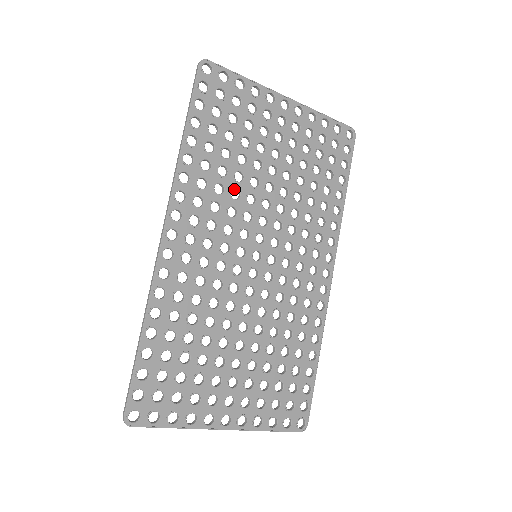
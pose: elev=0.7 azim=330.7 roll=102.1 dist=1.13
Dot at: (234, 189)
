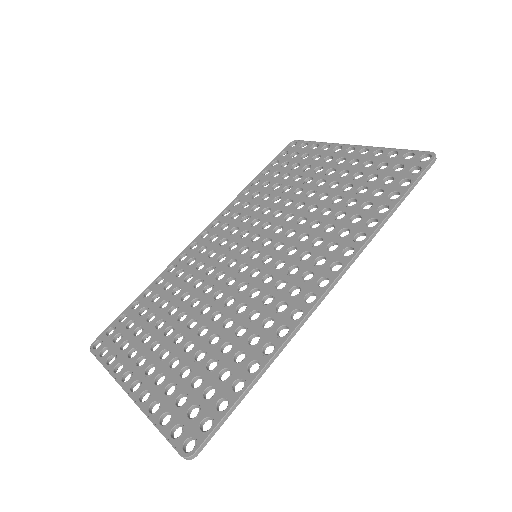
Dot at: occluded
